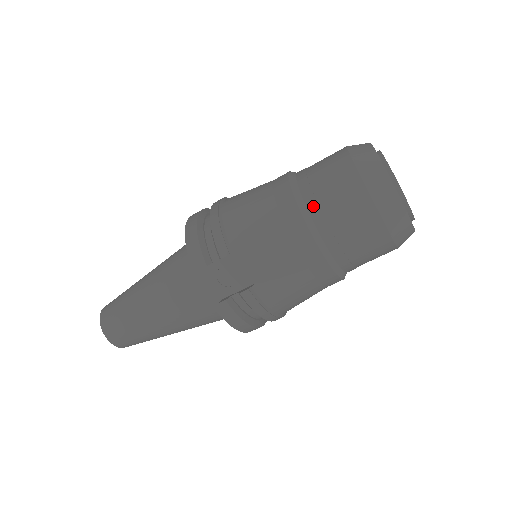
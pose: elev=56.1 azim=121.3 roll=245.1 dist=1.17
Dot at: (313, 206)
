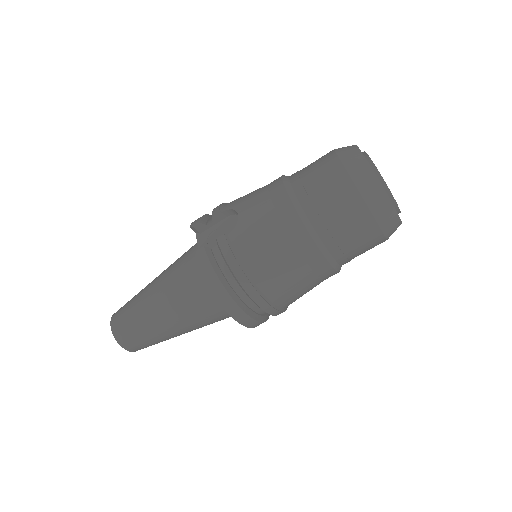
Dot at: (294, 176)
